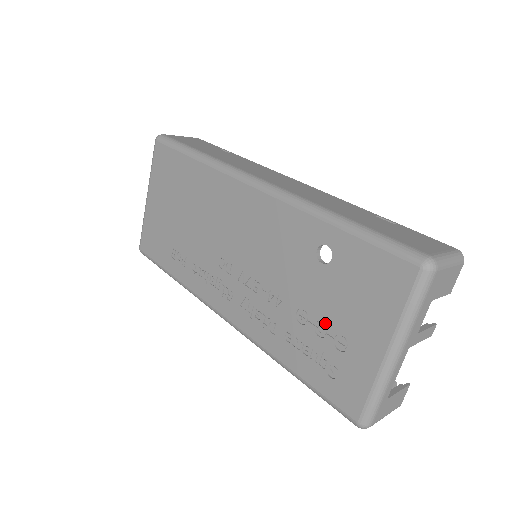
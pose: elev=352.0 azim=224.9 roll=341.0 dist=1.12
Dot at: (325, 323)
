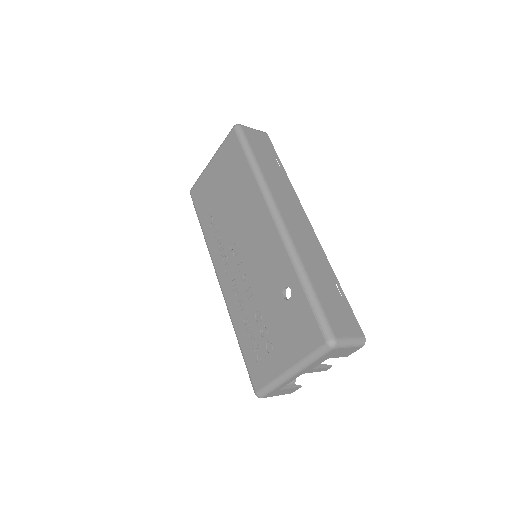
Dot at: (268, 330)
